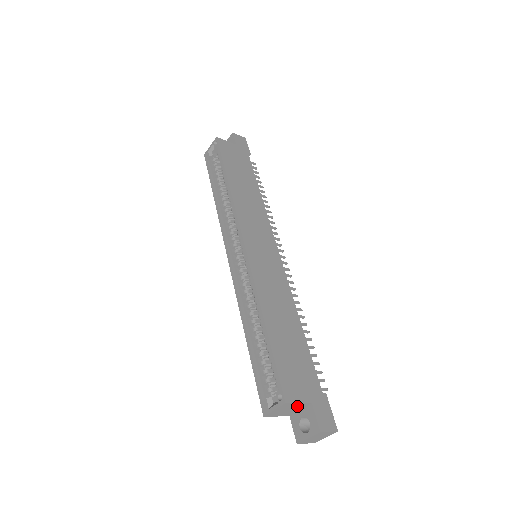
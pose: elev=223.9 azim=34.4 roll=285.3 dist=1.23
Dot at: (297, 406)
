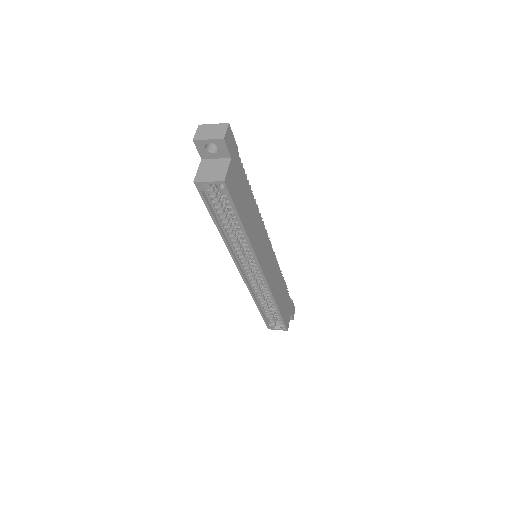
Dot at: occluded
